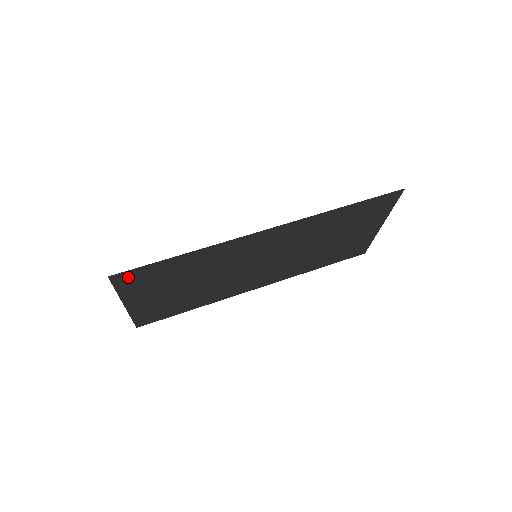
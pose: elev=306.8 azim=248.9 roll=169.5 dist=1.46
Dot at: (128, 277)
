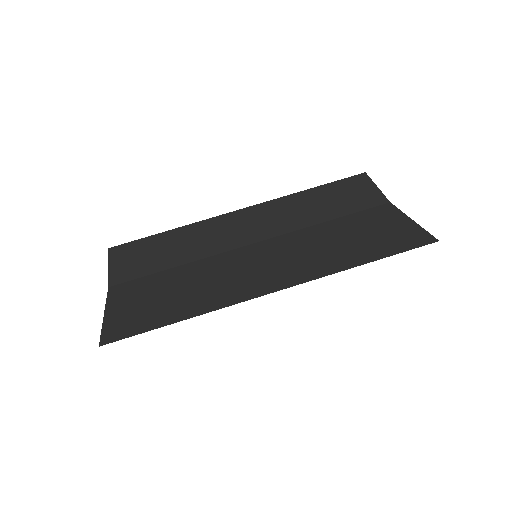
Dot at: occluded
